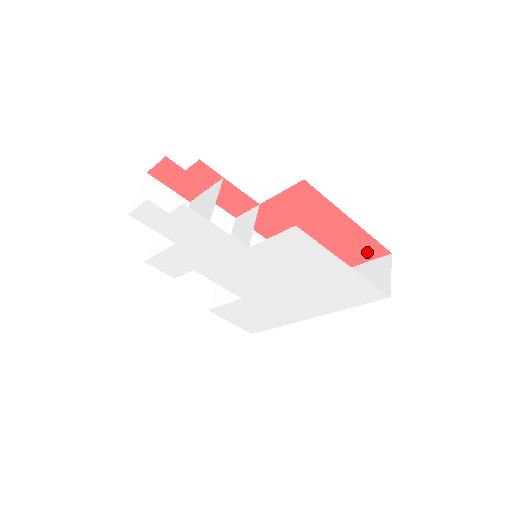
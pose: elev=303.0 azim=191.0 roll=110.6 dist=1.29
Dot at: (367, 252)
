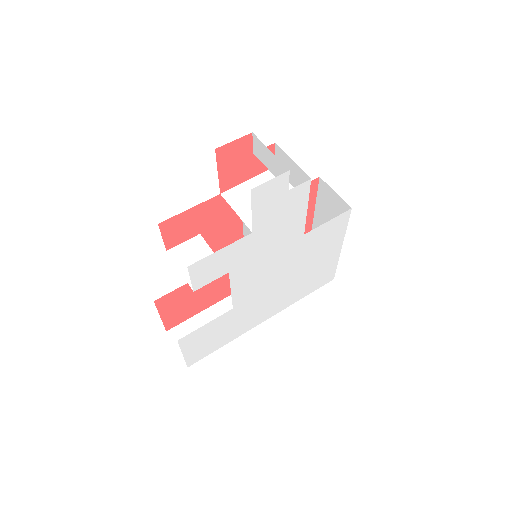
Dot at: occluded
